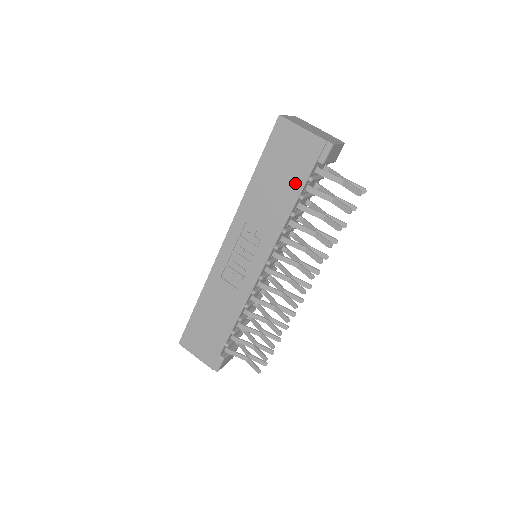
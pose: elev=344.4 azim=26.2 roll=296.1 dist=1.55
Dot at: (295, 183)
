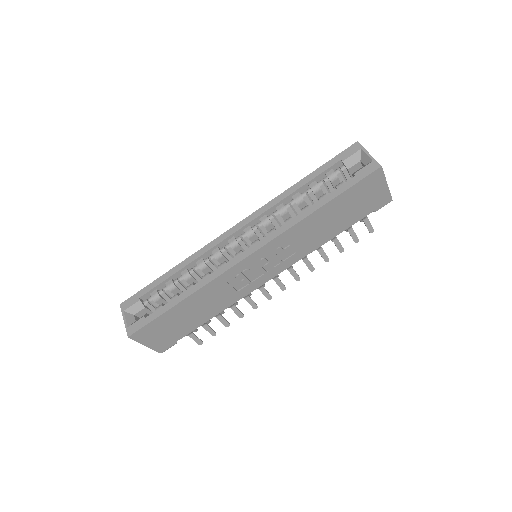
Dot at: (349, 221)
